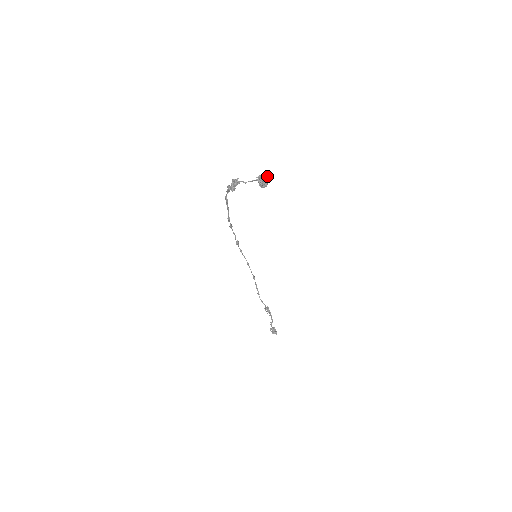
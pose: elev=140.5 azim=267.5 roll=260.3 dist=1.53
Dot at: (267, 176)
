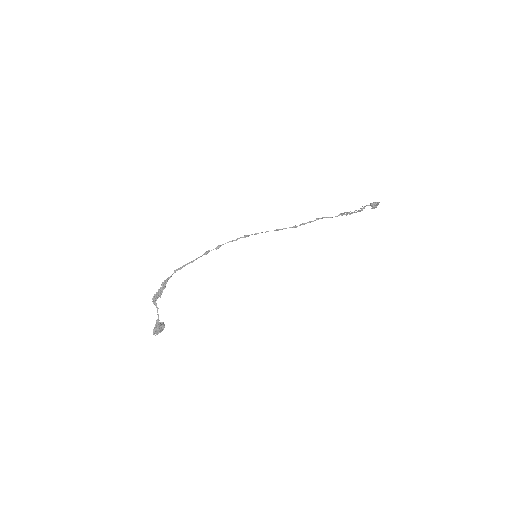
Dot at: (156, 334)
